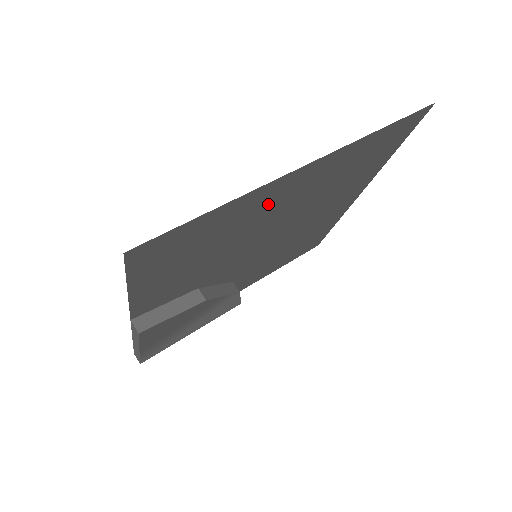
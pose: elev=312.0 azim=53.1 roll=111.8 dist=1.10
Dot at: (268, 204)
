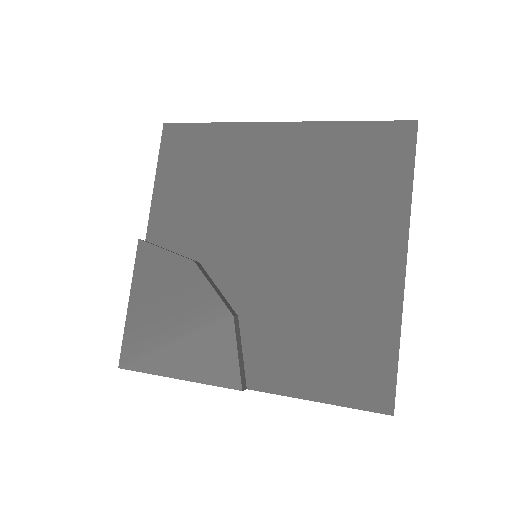
Dot at: (255, 155)
